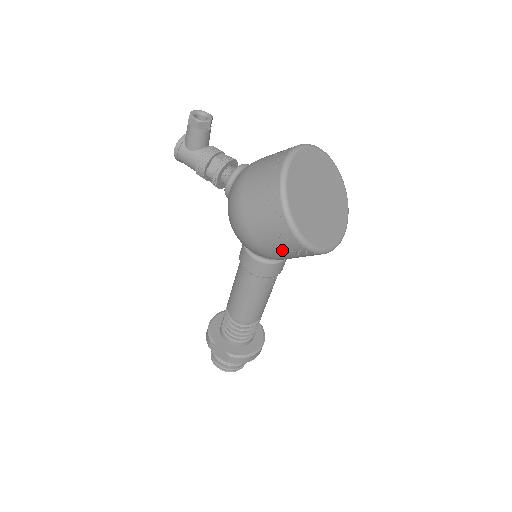
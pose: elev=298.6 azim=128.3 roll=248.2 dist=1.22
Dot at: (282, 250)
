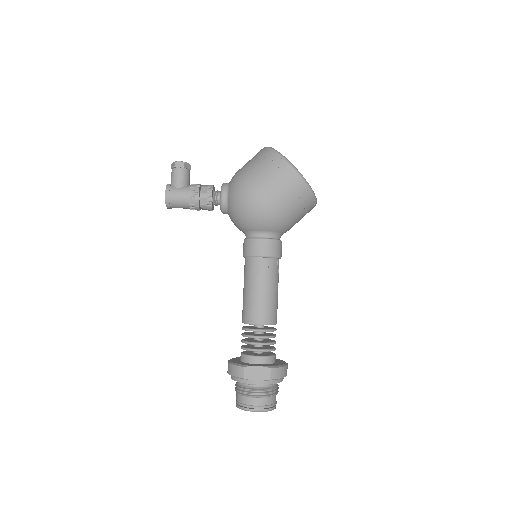
Dot at: (292, 200)
